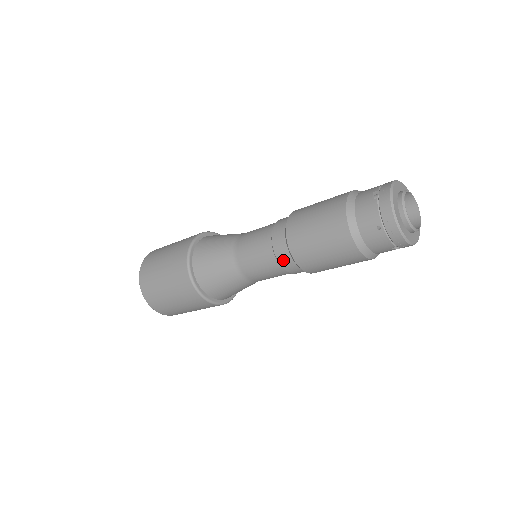
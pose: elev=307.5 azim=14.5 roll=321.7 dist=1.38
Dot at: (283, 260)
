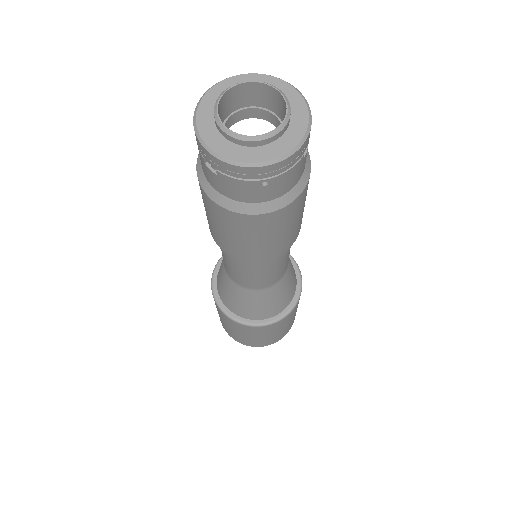
Dot at: (271, 261)
